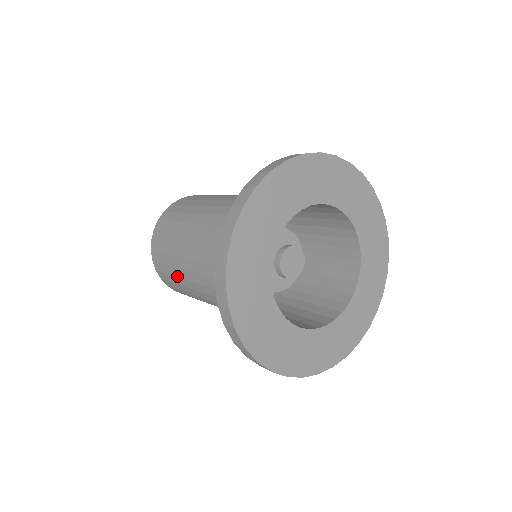
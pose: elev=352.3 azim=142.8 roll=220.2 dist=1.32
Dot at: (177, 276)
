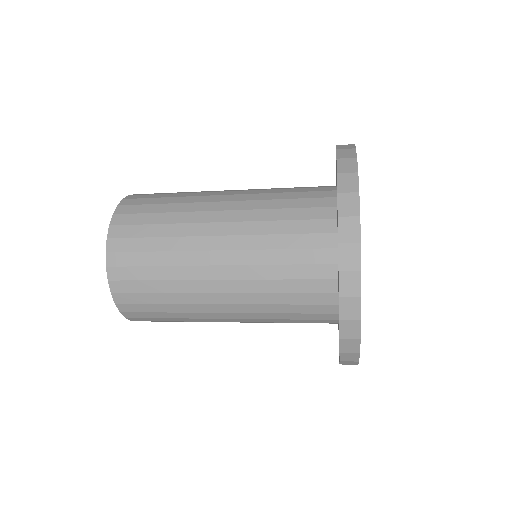
Dot at: (168, 279)
